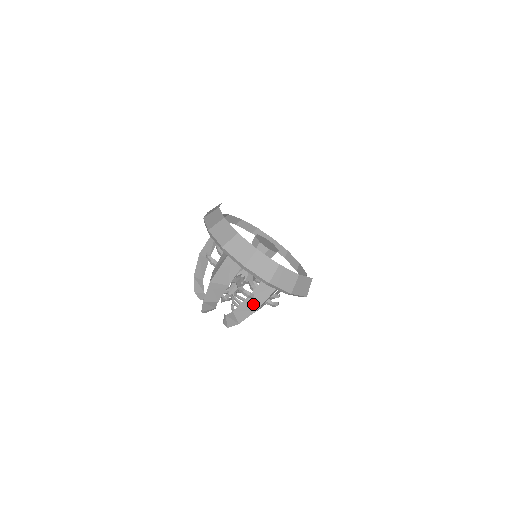
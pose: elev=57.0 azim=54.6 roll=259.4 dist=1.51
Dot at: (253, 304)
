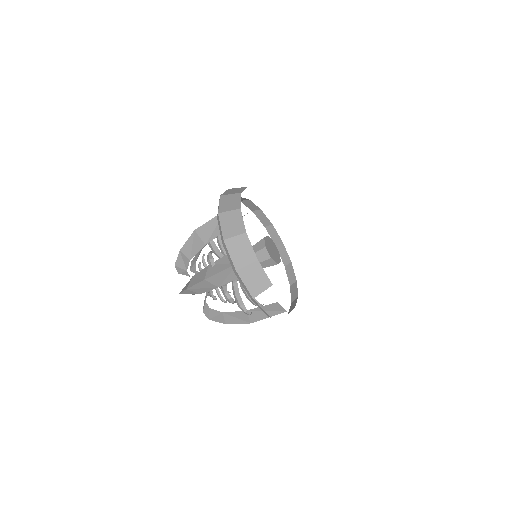
Dot at: (207, 272)
